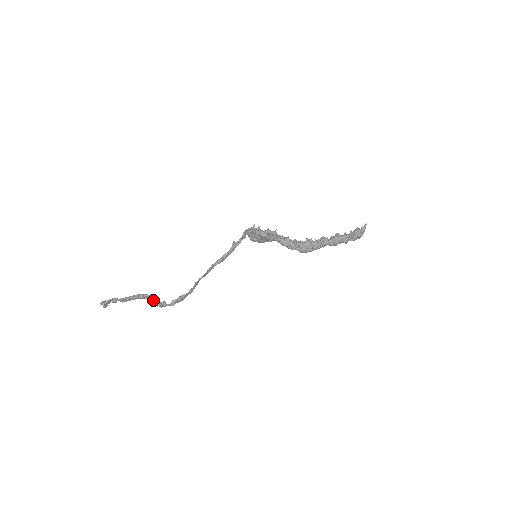
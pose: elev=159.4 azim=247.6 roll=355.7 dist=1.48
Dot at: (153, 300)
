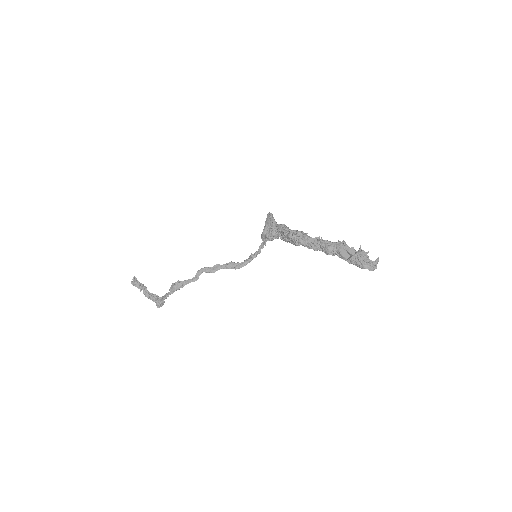
Dot at: occluded
